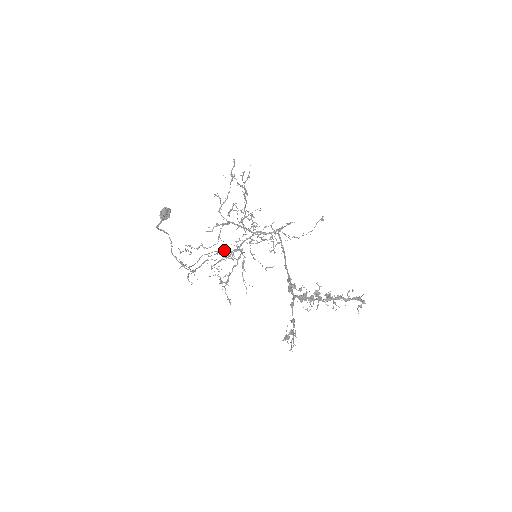
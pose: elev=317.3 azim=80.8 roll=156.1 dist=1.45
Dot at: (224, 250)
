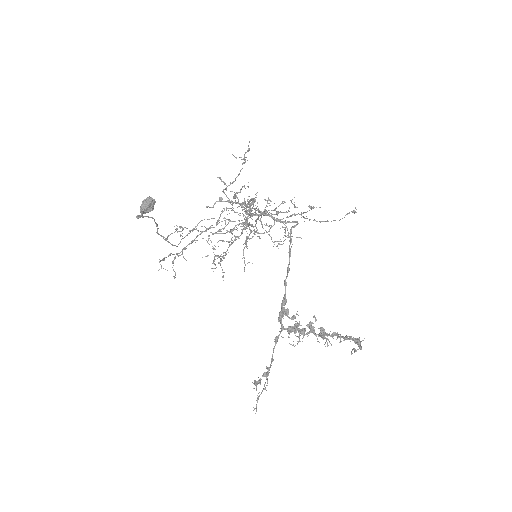
Dot at: (228, 219)
